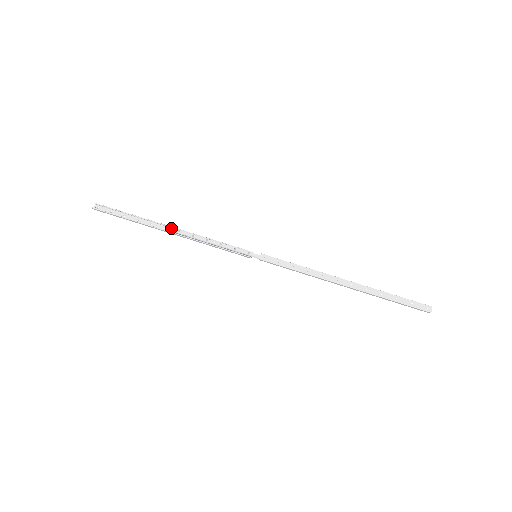
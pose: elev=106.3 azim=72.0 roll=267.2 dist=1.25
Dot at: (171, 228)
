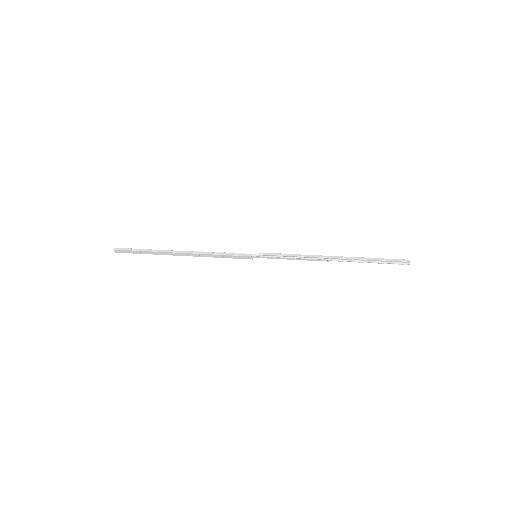
Dot at: (181, 255)
